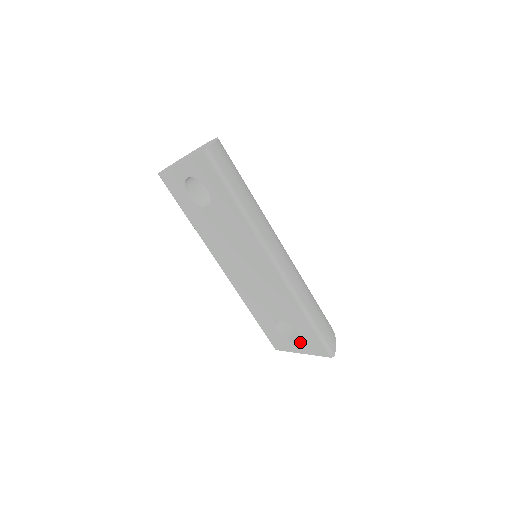
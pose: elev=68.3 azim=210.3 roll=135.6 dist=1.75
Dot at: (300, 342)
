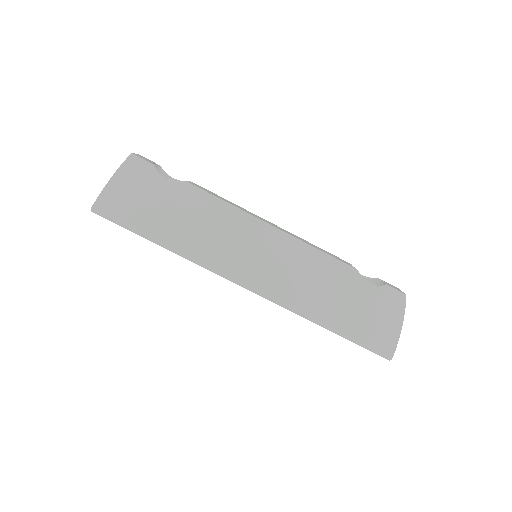
Dot at: occluded
